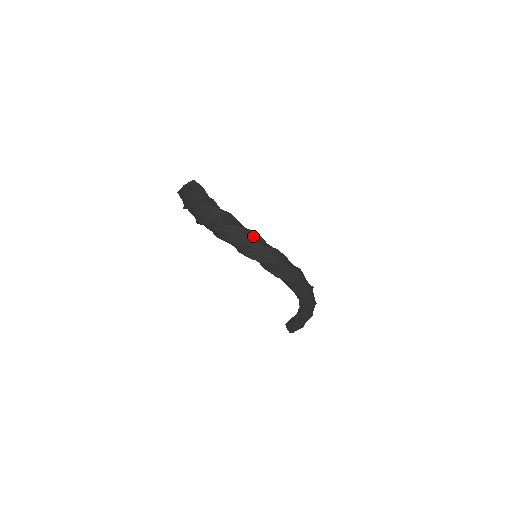
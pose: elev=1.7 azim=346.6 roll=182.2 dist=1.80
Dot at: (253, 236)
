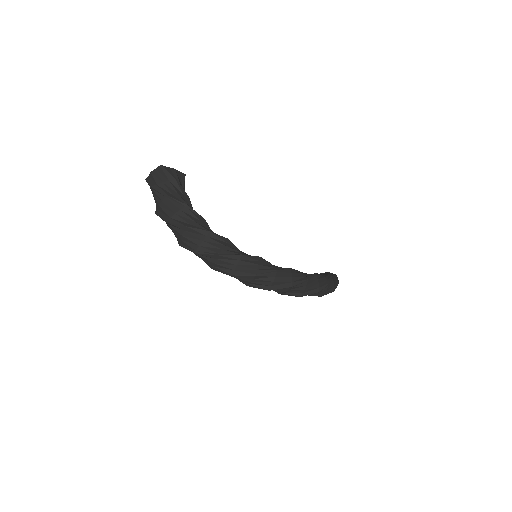
Dot at: (242, 263)
